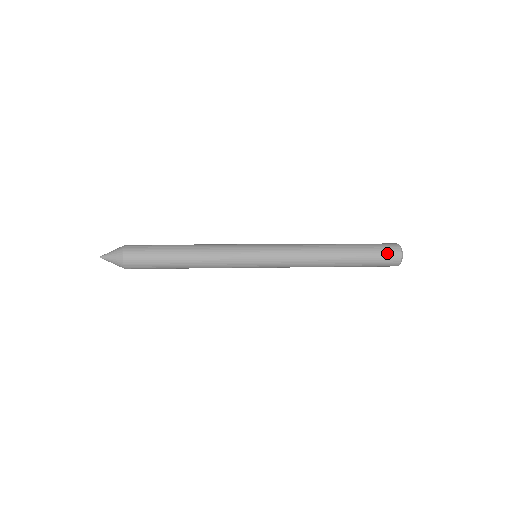
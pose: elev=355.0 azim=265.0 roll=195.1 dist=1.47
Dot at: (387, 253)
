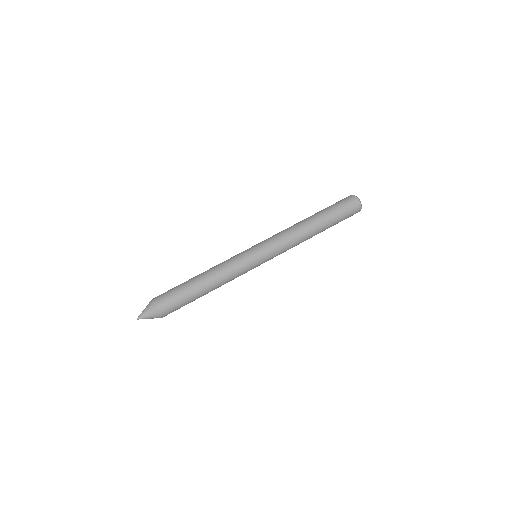
Dot at: (352, 212)
